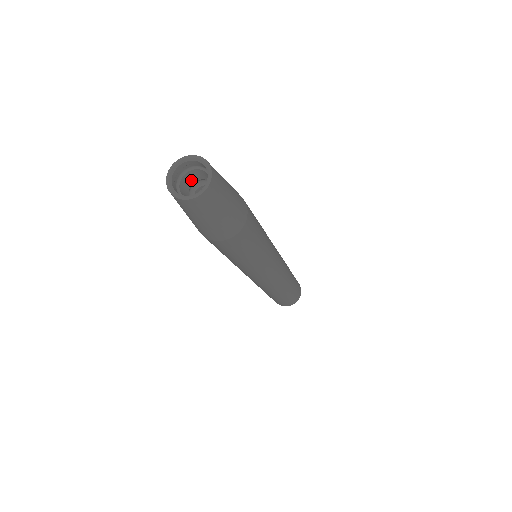
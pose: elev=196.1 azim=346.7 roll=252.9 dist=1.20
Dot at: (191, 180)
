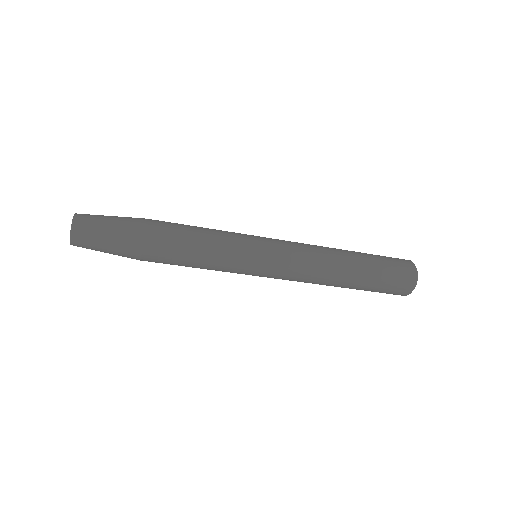
Dot at: occluded
